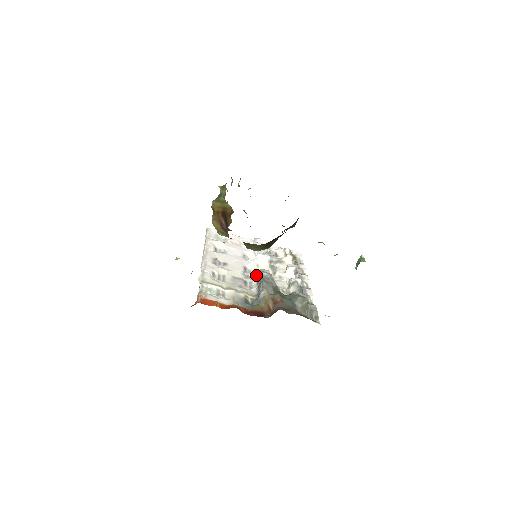
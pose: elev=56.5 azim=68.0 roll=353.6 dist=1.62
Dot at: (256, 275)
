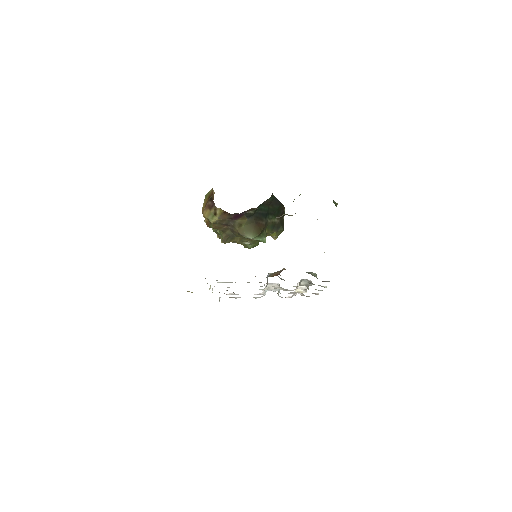
Dot at: occluded
